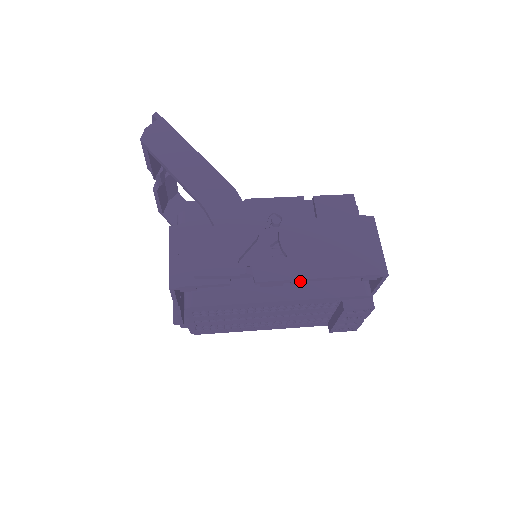
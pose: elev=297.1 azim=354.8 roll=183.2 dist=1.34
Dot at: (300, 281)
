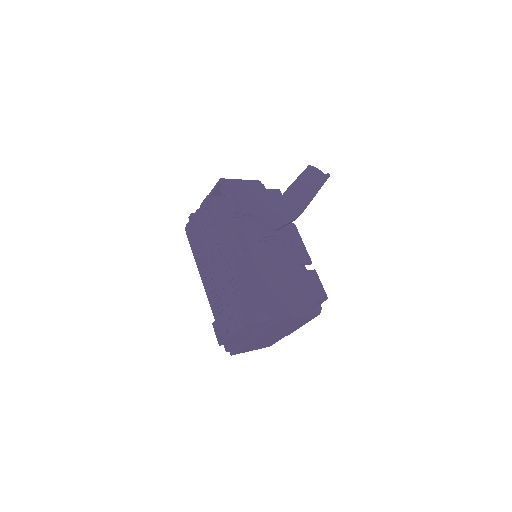
Dot at: (251, 258)
